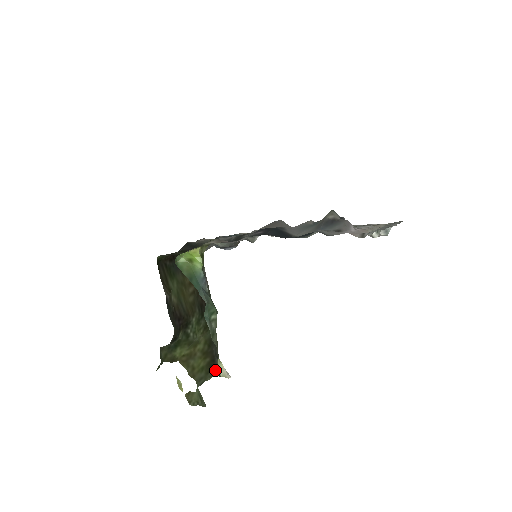
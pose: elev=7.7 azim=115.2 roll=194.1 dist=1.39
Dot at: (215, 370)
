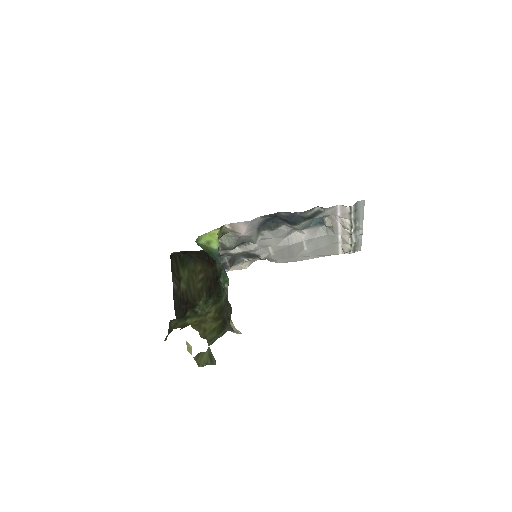
Dot at: (226, 330)
